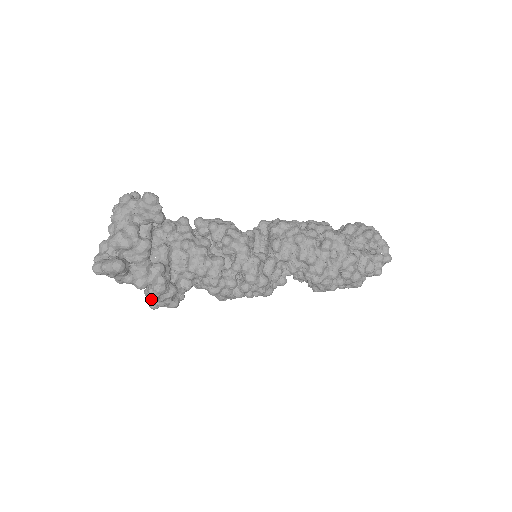
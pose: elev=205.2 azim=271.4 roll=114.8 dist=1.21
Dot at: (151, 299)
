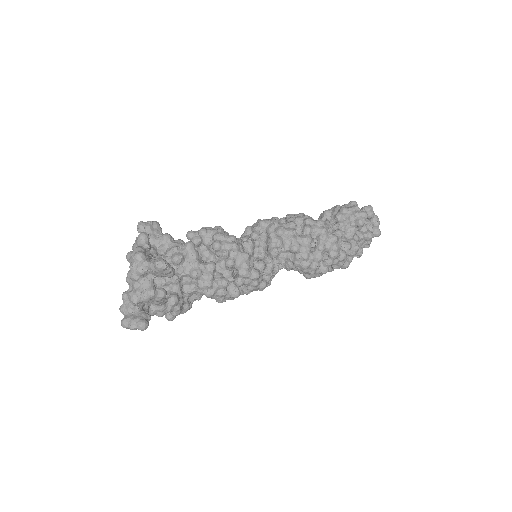
Dot at: (170, 319)
